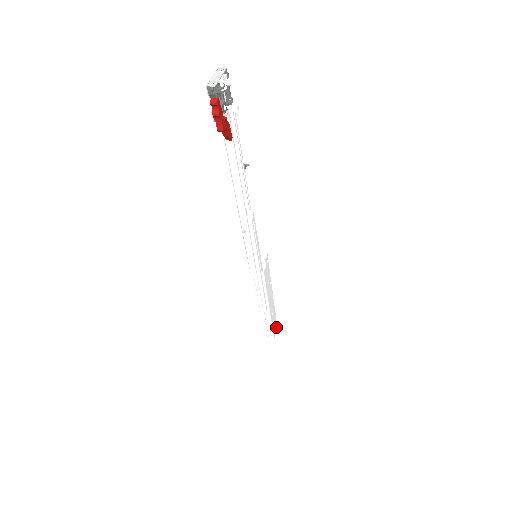
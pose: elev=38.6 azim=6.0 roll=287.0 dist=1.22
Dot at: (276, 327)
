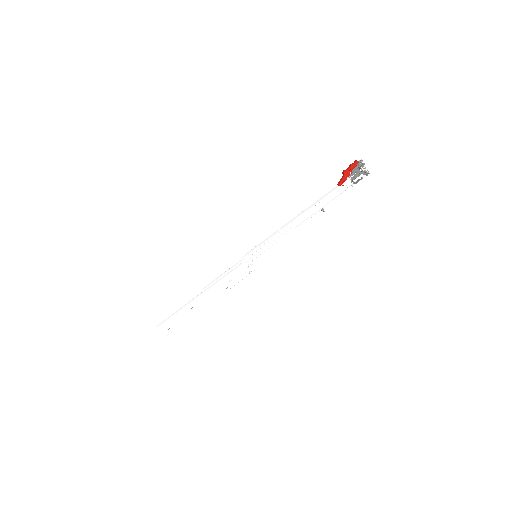
Dot at: (169, 332)
